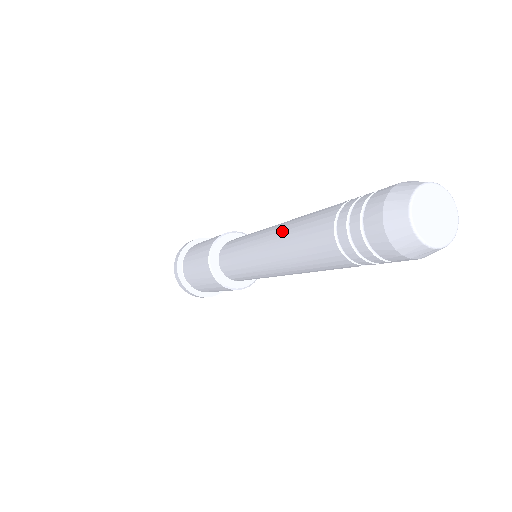
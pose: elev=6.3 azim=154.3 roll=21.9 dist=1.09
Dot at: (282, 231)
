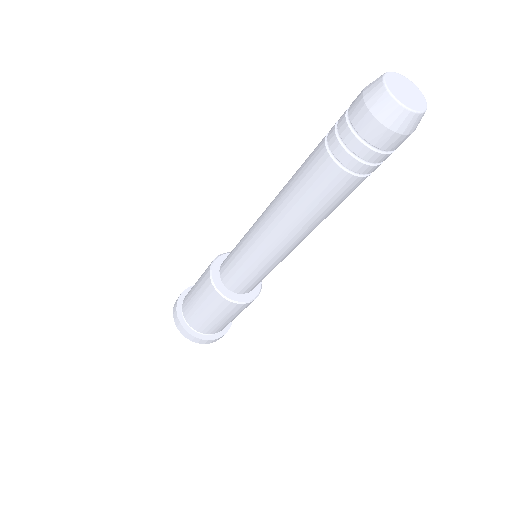
Dot at: occluded
